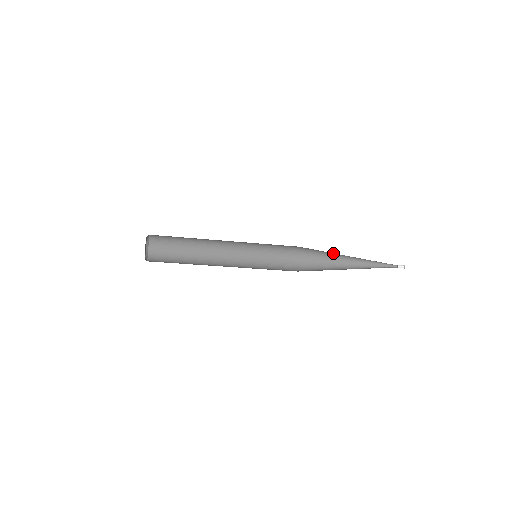
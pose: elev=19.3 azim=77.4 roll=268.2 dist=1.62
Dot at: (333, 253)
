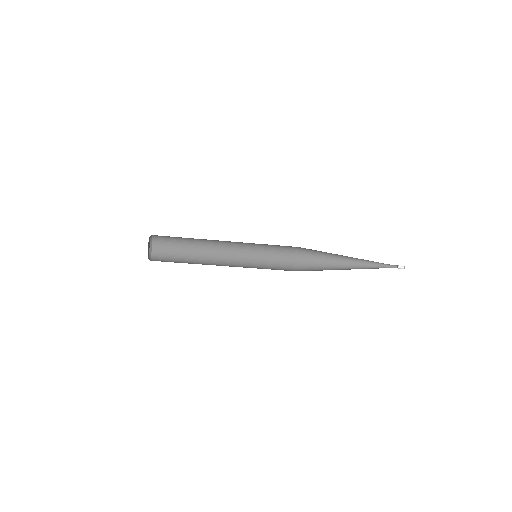
Dot at: occluded
